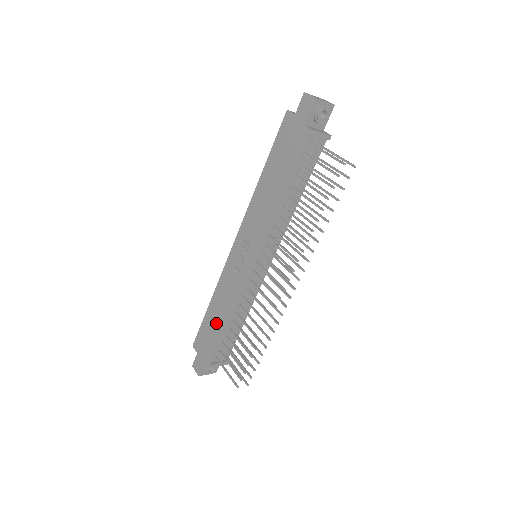
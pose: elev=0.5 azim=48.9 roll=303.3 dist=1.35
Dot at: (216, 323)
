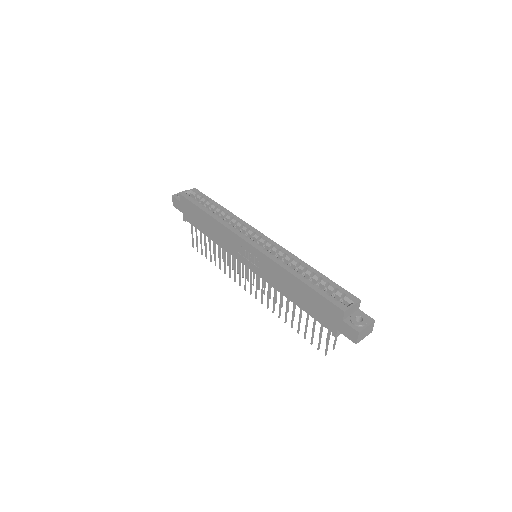
Dot at: (203, 225)
